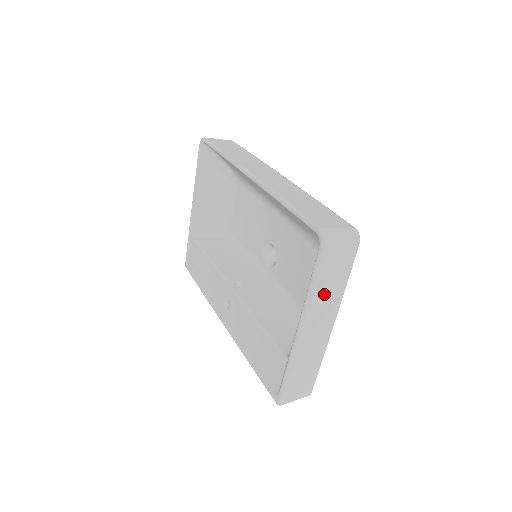
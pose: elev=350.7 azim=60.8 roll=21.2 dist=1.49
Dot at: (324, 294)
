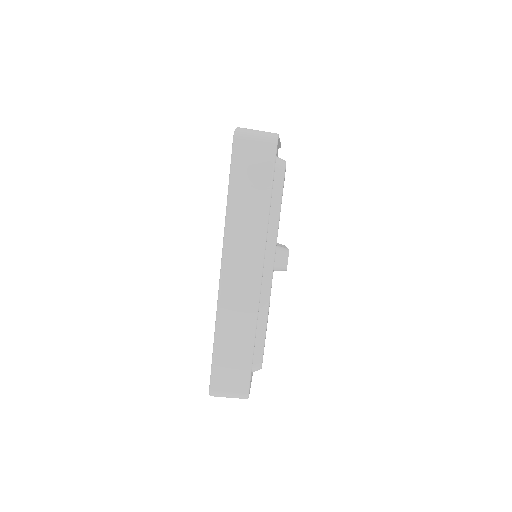
Dot at: occluded
